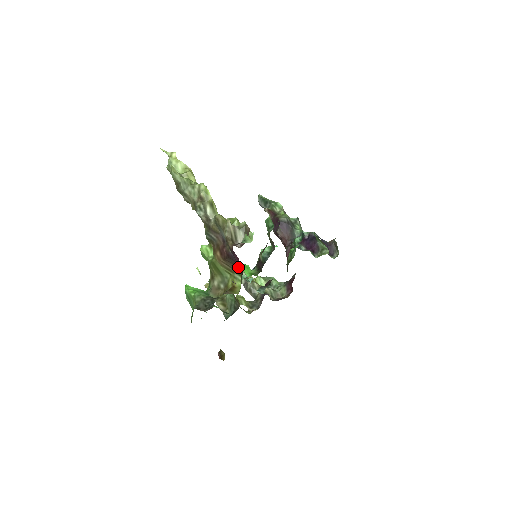
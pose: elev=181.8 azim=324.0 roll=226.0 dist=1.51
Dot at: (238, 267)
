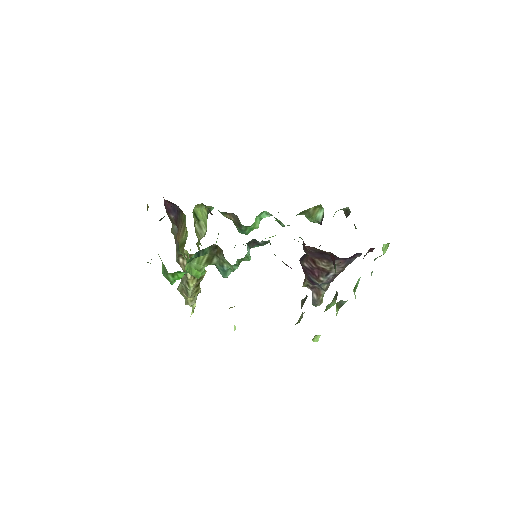
Dot at: (166, 201)
